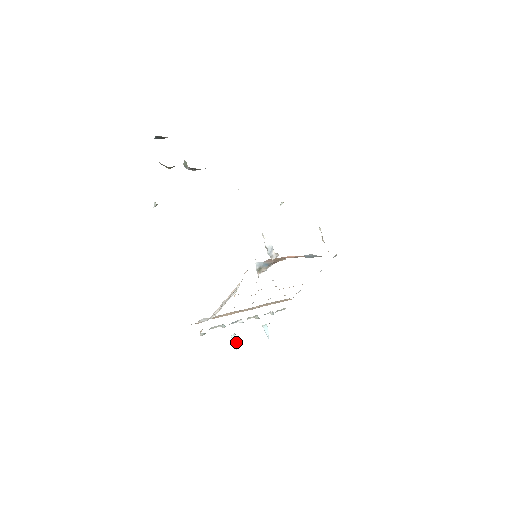
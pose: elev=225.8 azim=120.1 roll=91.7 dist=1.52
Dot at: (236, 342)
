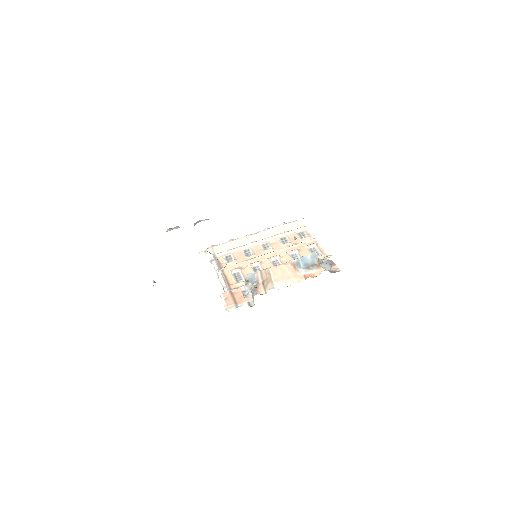
Dot at: occluded
